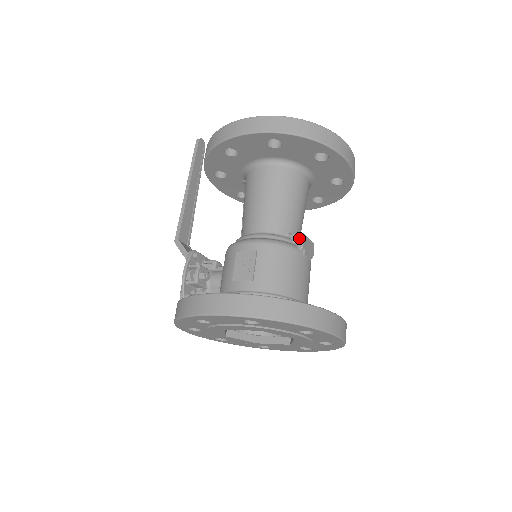
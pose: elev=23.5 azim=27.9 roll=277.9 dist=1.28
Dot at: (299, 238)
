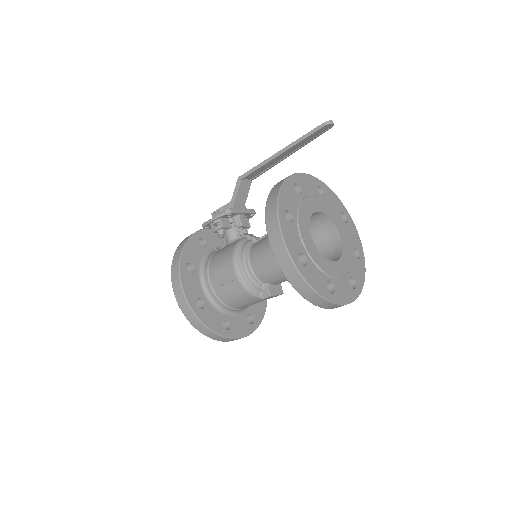
Dot at: (266, 294)
